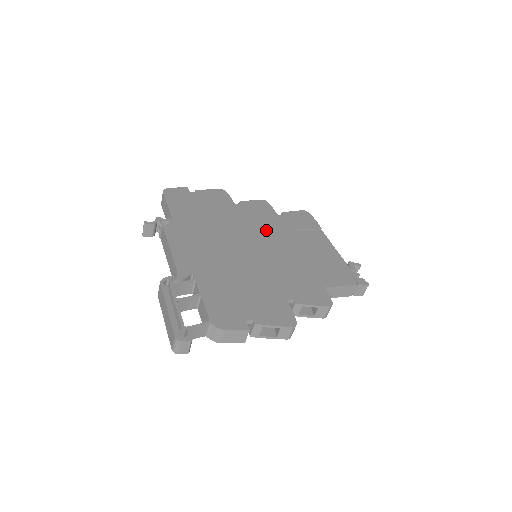
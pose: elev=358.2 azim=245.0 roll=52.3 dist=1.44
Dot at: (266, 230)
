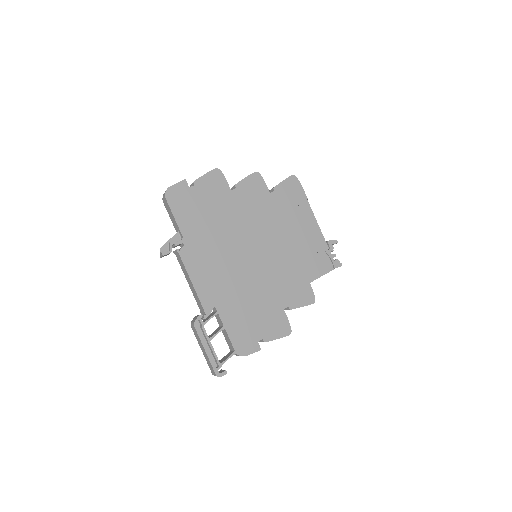
Dot at: (262, 223)
